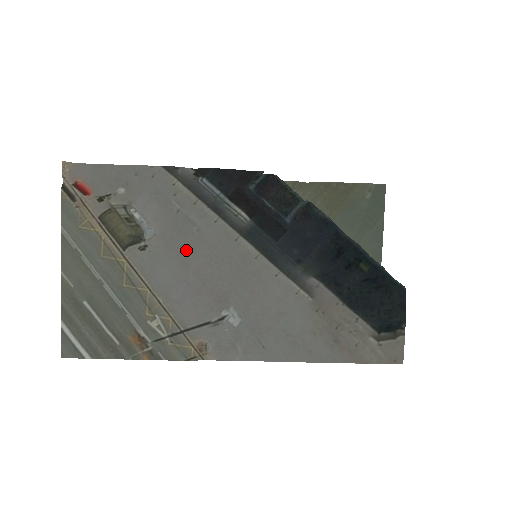
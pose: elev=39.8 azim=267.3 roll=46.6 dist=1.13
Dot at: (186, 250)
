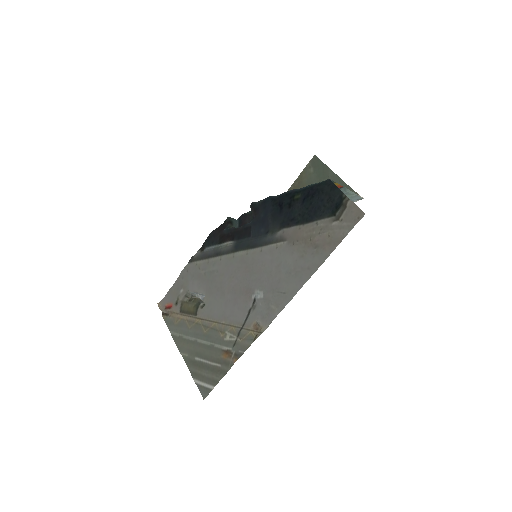
Dot at: (218, 286)
